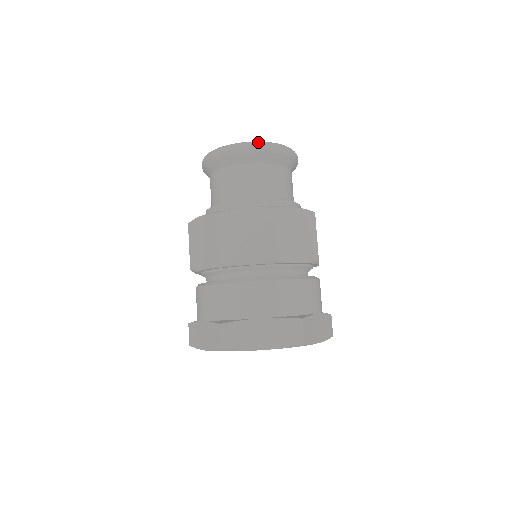
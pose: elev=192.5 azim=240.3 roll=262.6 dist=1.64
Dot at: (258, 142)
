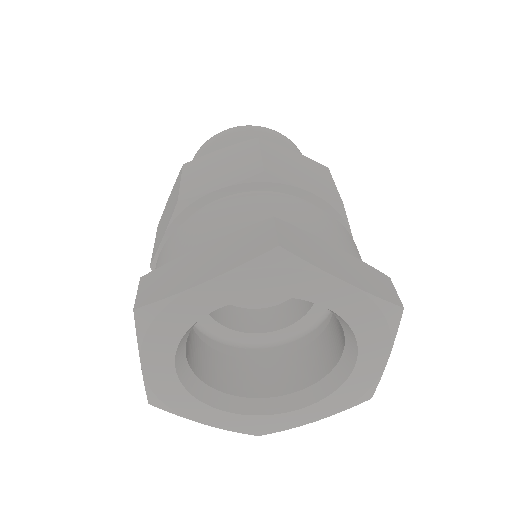
Dot at: occluded
